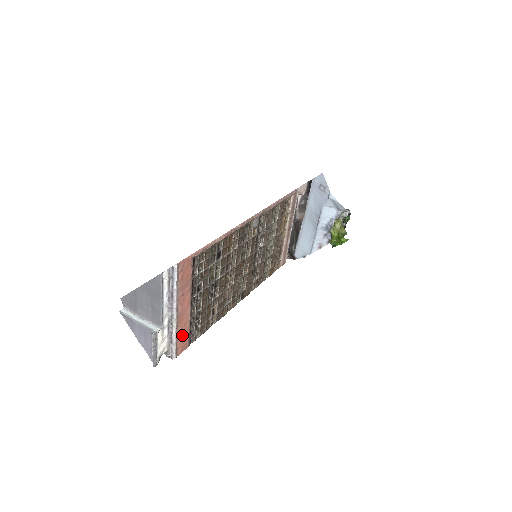
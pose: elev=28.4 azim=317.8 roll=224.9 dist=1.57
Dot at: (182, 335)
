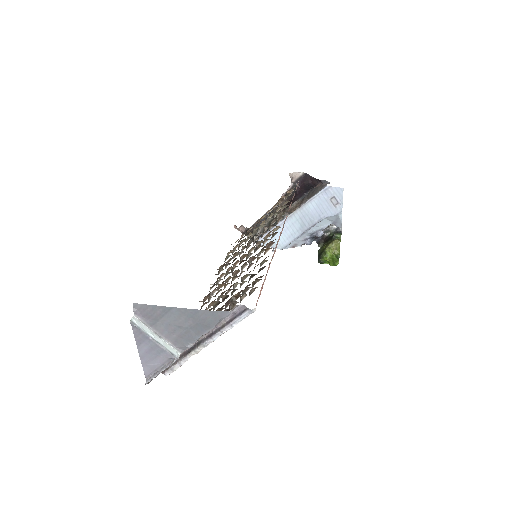
Dot at: occluded
